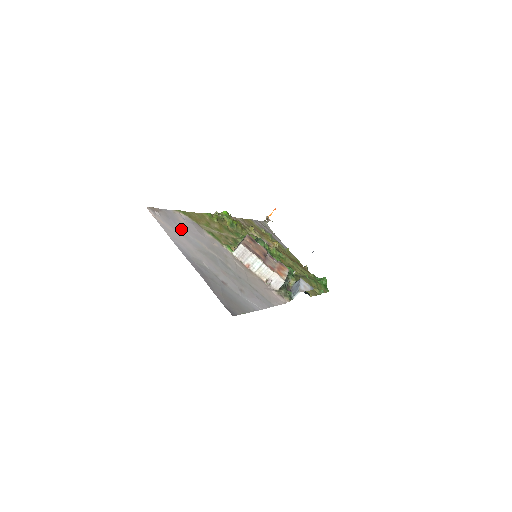
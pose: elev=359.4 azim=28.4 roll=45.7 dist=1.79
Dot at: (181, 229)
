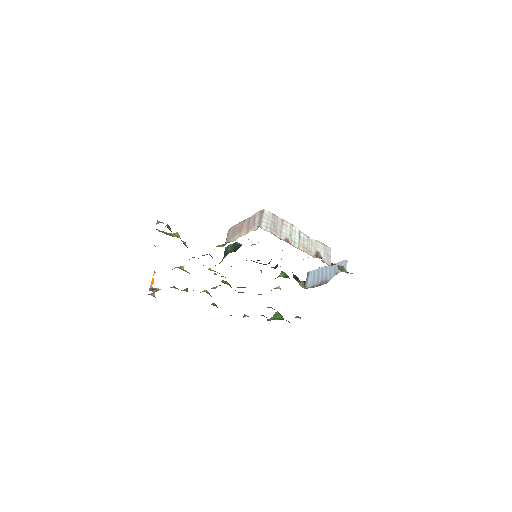
Dot at: occluded
